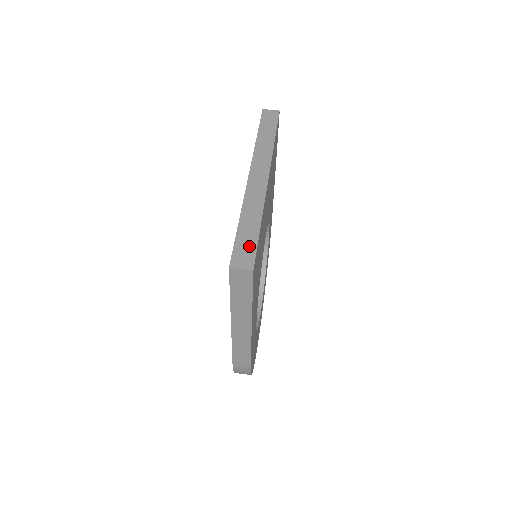
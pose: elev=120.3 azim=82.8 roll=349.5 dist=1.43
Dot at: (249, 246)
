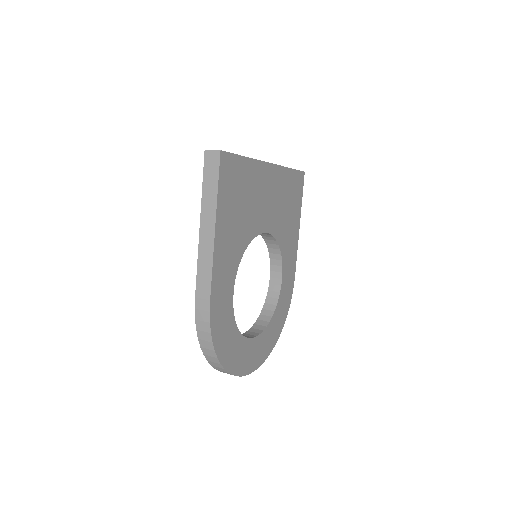
Dot at: occluded
